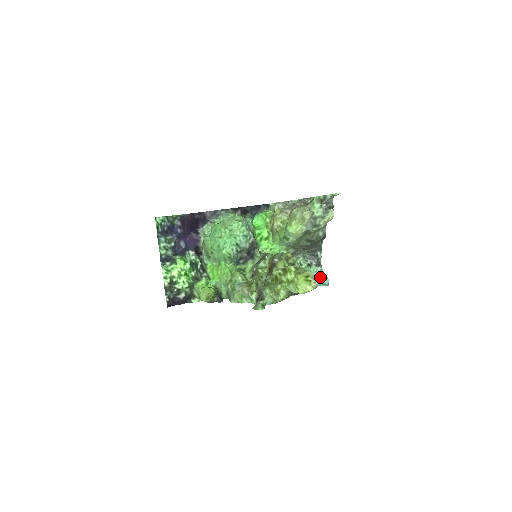
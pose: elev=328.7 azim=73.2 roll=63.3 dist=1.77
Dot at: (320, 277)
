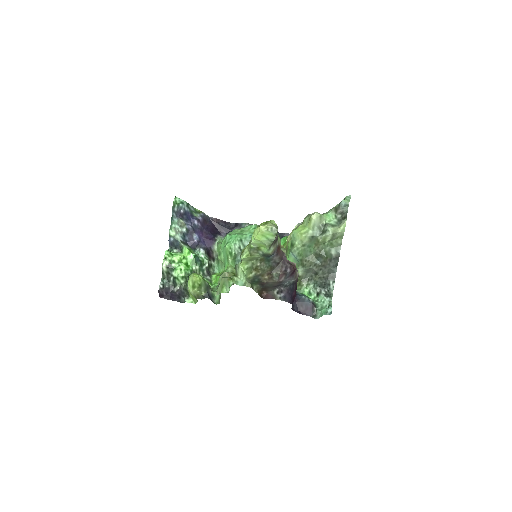
Dot at: occluded
